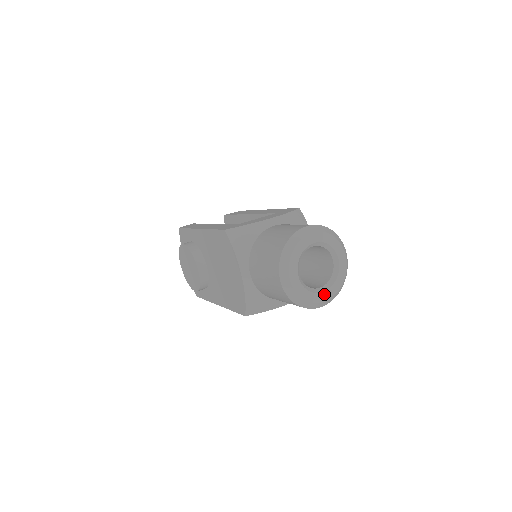
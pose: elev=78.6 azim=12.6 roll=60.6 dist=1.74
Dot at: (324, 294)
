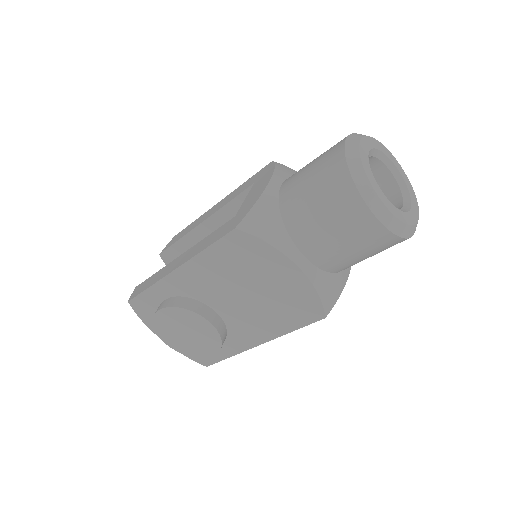
Dot at: (413, 208)
